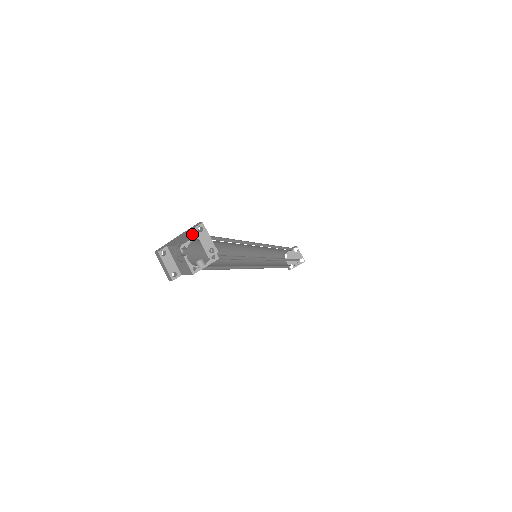
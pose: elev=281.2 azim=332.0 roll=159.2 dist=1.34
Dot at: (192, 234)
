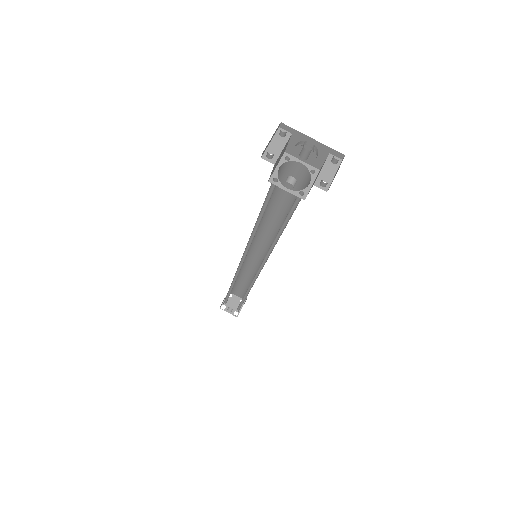
Dot at: (314, 157)
